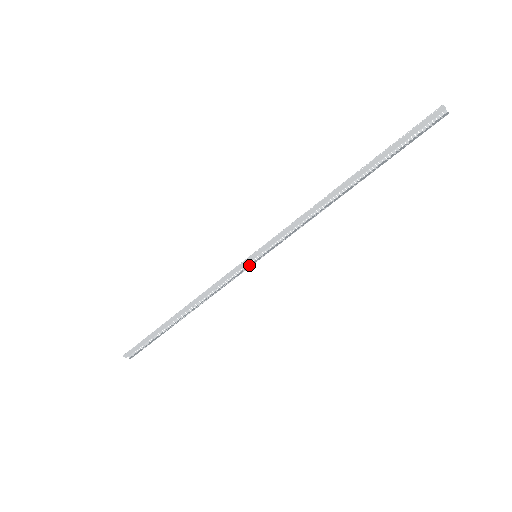
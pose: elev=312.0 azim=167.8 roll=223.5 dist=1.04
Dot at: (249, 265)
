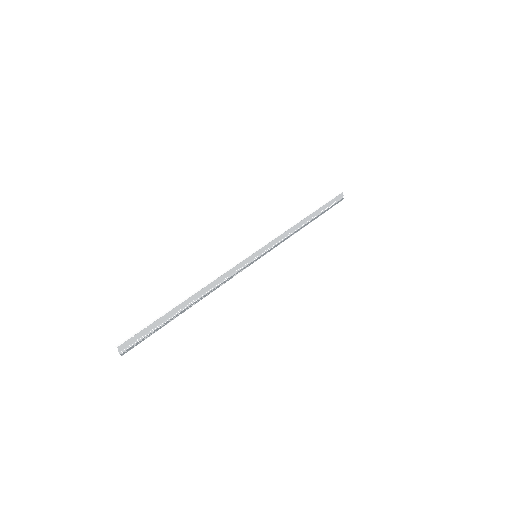
Dot at: (250, 263)
